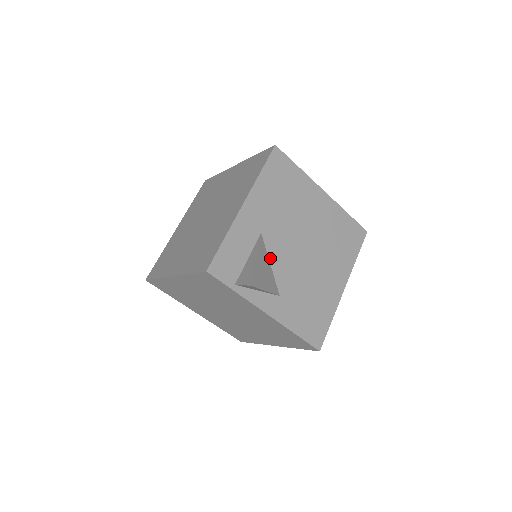
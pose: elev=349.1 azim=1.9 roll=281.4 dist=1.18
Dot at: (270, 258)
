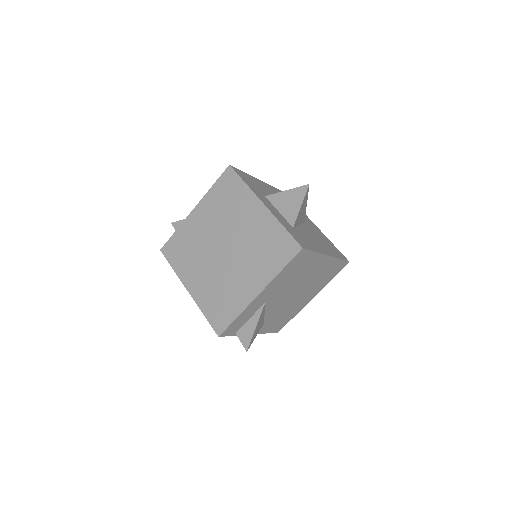
Dot at: (266, 310)
